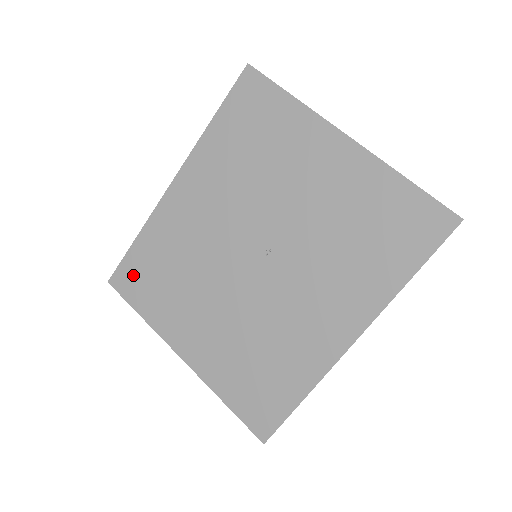
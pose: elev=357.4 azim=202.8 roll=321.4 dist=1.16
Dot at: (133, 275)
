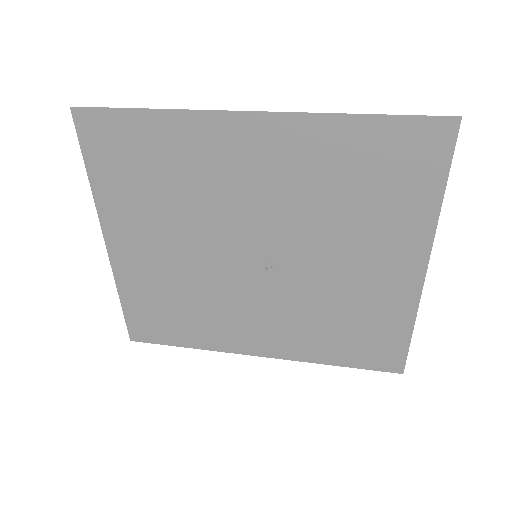
Dot at: (112, 137)
